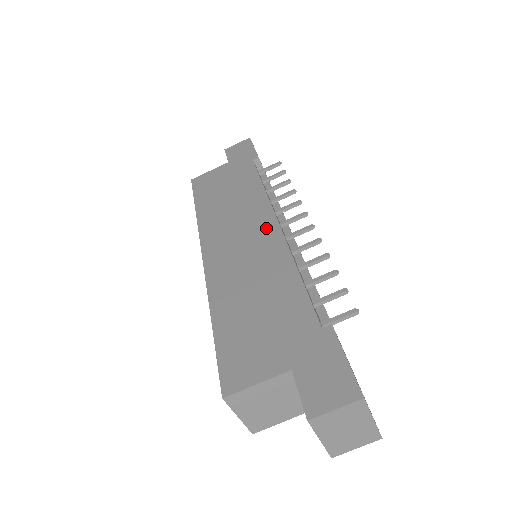
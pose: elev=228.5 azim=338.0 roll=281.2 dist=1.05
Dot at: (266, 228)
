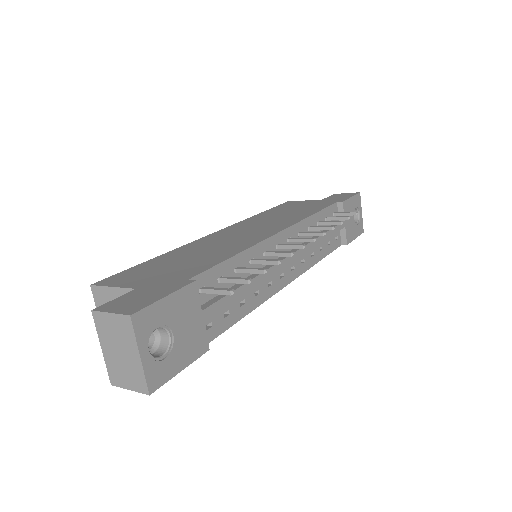
Dot at: (270, 231)
